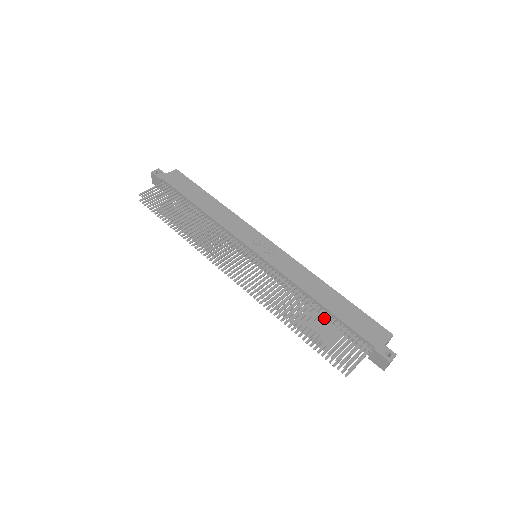
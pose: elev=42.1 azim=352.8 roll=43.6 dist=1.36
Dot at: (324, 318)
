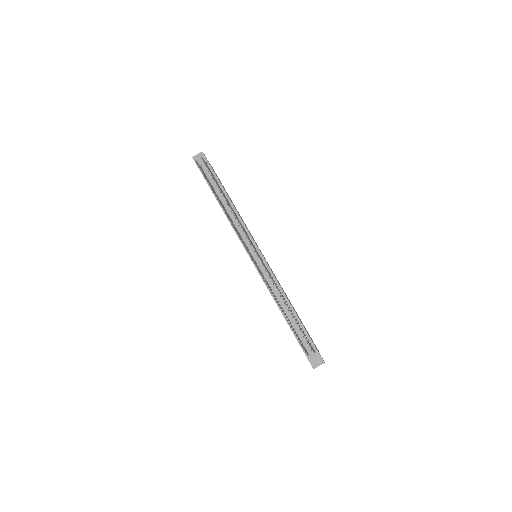
Dot at: (289, 319)
